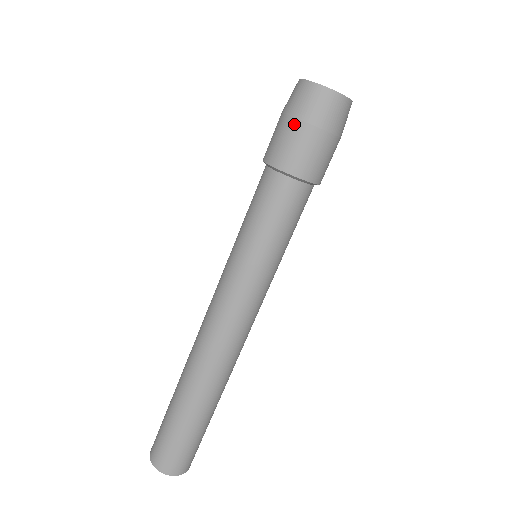
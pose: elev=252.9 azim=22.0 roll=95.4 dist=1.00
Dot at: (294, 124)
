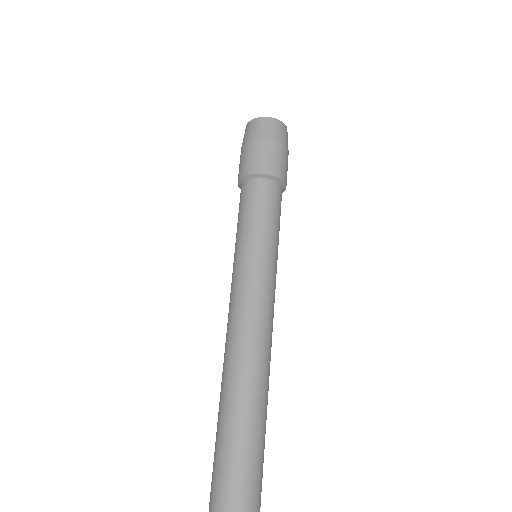
Dot at: (274, 144)
